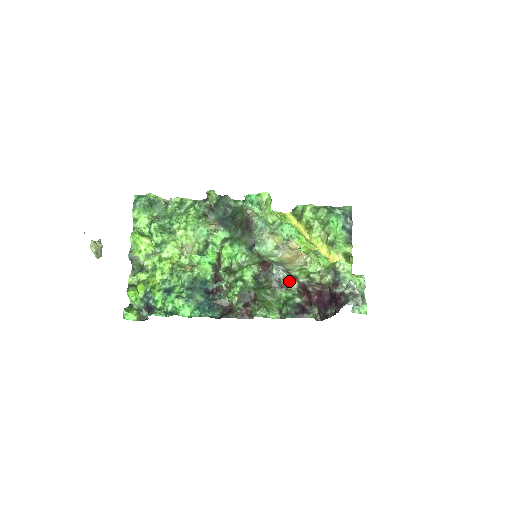
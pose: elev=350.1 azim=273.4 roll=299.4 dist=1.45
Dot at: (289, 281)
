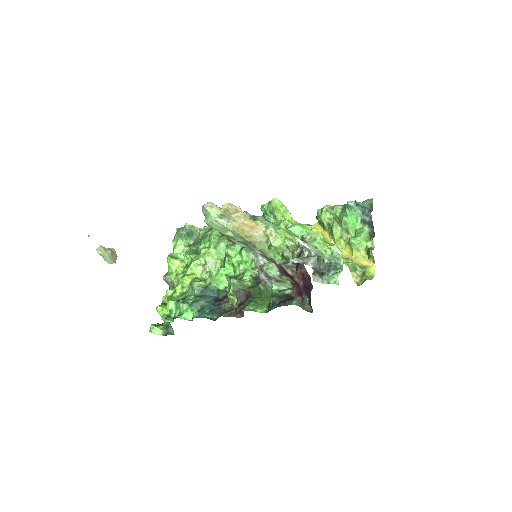
Dot at: (270, 267)
